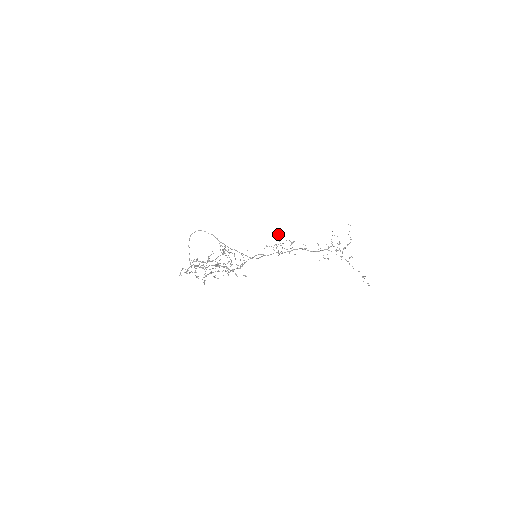
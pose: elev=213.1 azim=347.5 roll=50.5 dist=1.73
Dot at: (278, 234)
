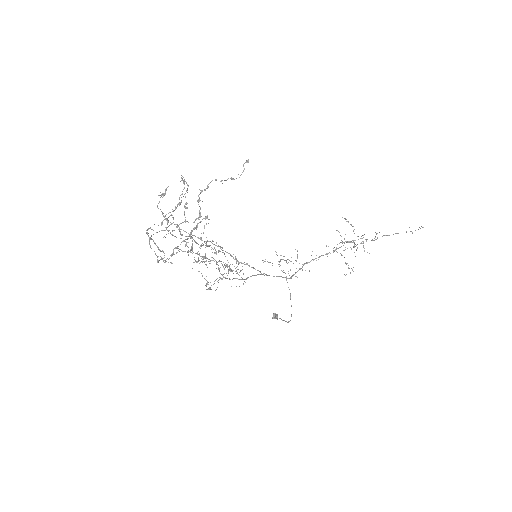
Dot at: (277, 316)
